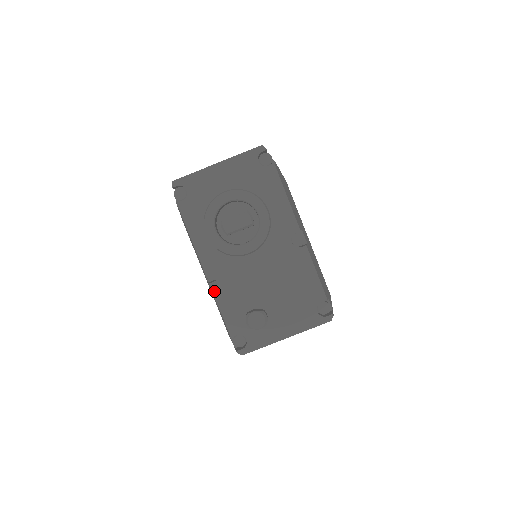
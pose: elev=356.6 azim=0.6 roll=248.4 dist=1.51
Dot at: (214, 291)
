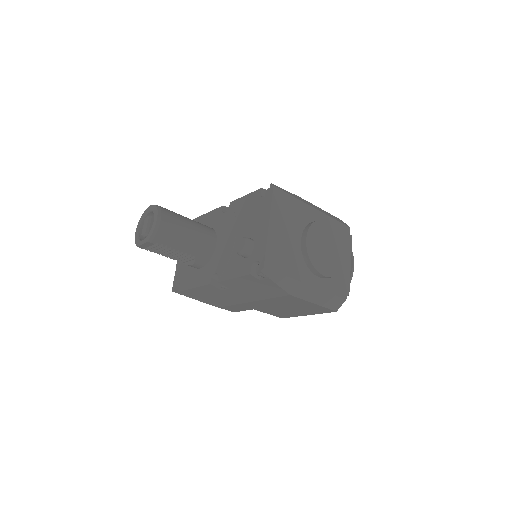
Dot at: (223, 280)
